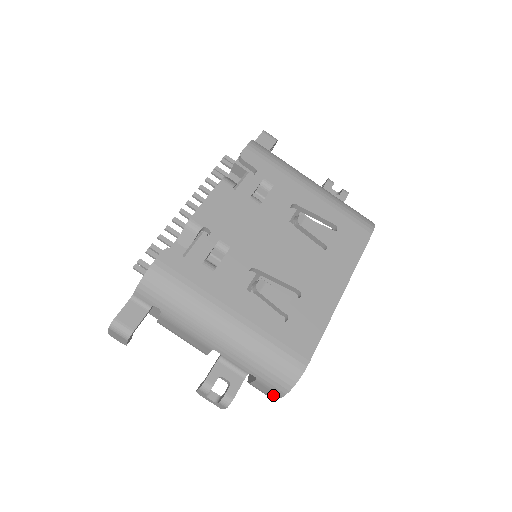
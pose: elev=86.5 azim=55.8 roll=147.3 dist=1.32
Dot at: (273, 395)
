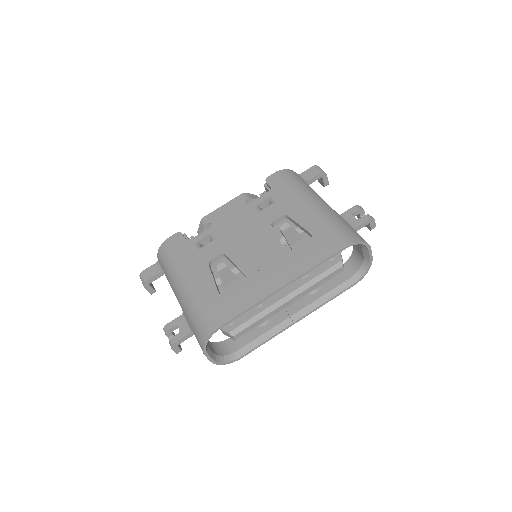
Dot at: occluded
